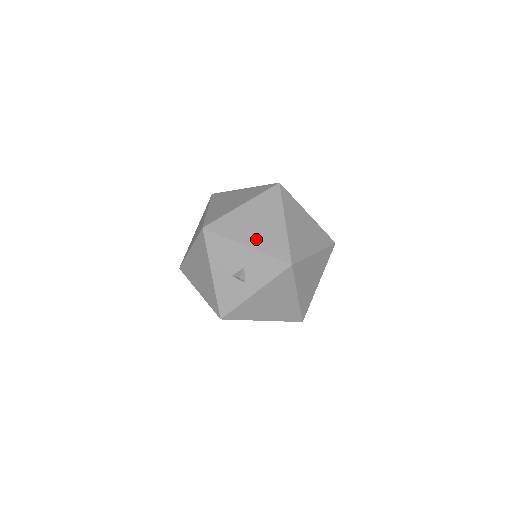
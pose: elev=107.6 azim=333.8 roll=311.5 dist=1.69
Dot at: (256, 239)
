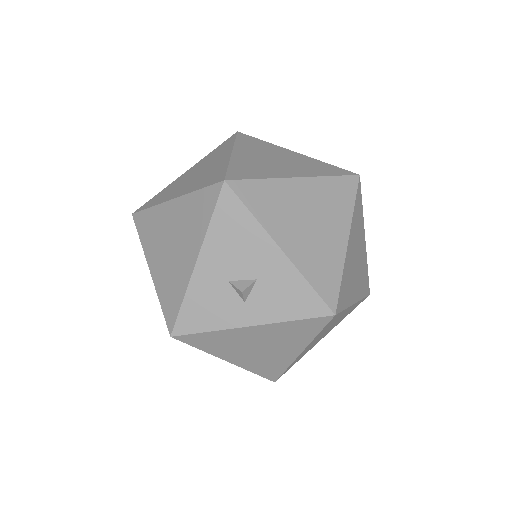
Dot at: (299, 245)
